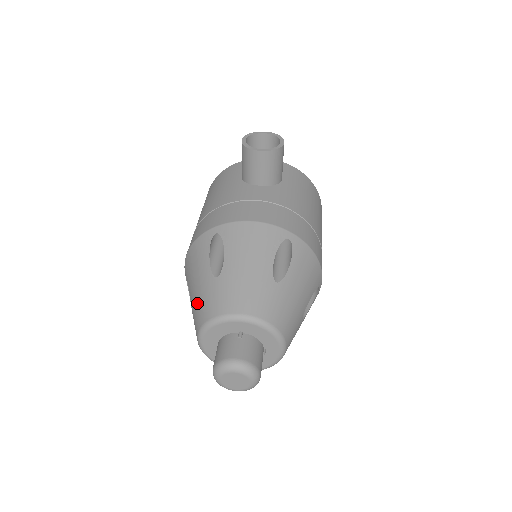
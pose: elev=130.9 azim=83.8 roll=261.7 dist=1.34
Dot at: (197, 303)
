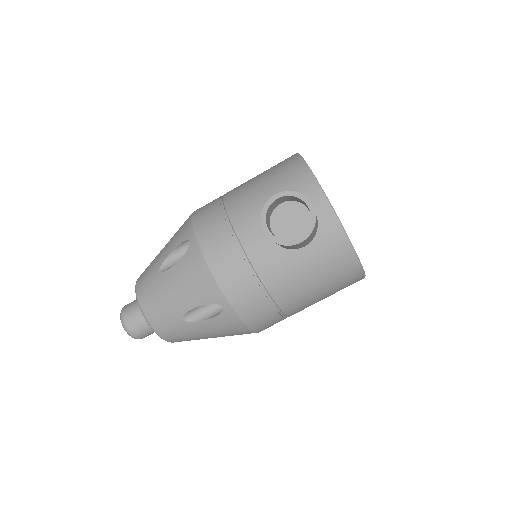
Dot at: (151, 262)
